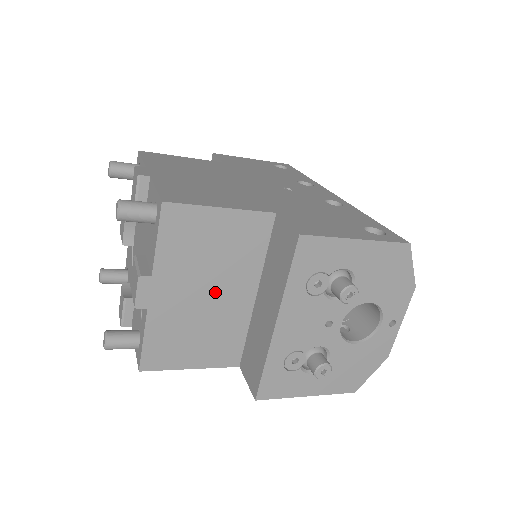
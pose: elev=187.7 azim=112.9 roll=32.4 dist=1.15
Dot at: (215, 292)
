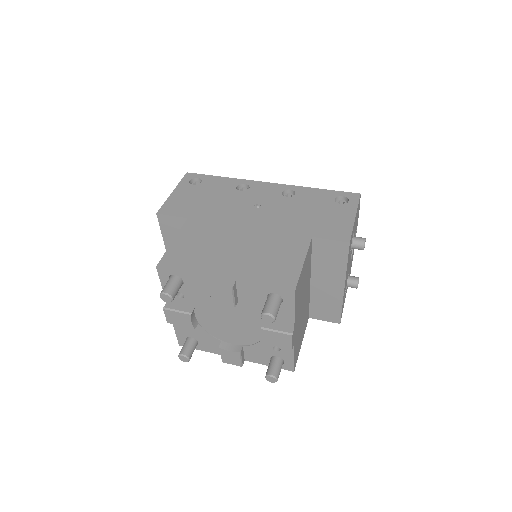
Dot at: (304, 301)
